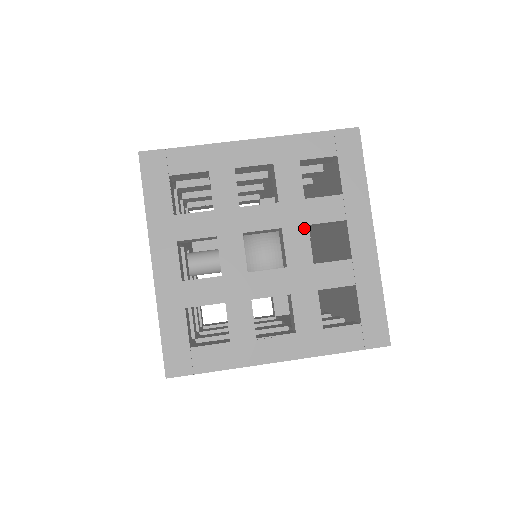
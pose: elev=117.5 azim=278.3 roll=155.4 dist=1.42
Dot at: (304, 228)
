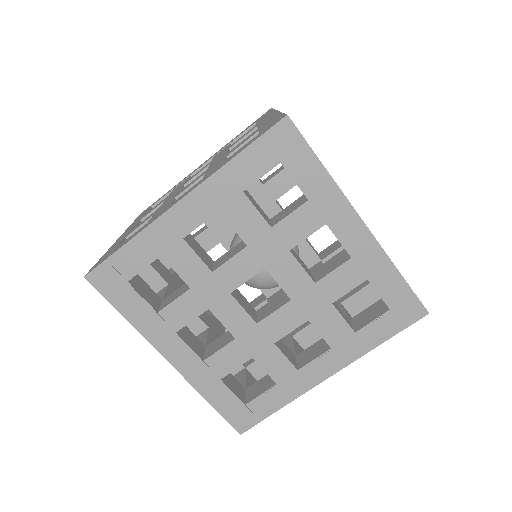
Dot at: (287, 256)
